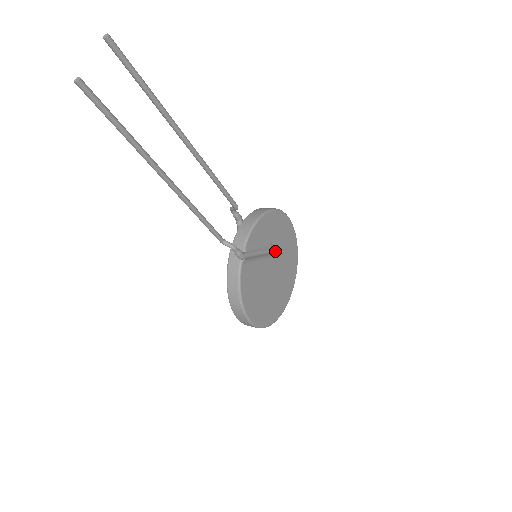
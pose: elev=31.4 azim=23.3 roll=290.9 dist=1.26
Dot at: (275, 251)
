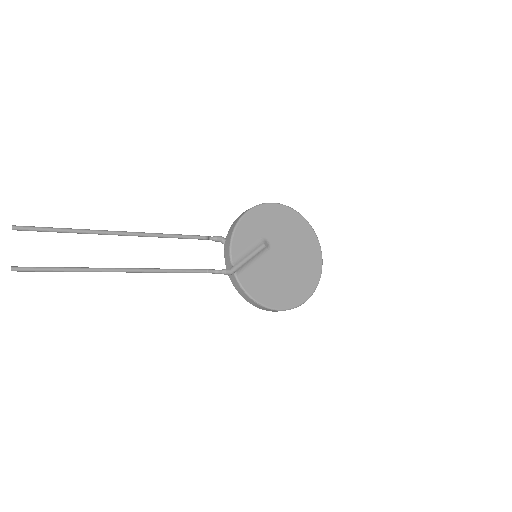
Dot at: (273, 240)
